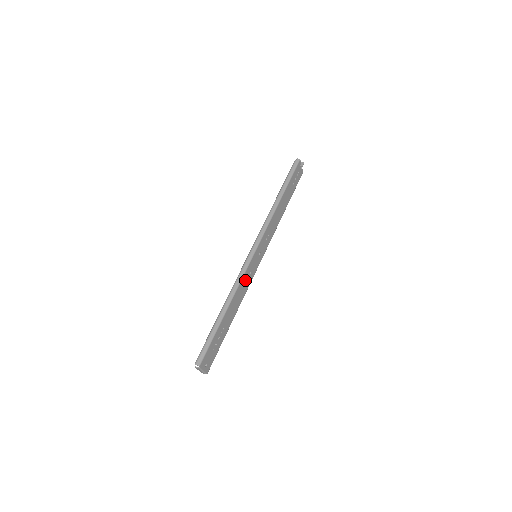
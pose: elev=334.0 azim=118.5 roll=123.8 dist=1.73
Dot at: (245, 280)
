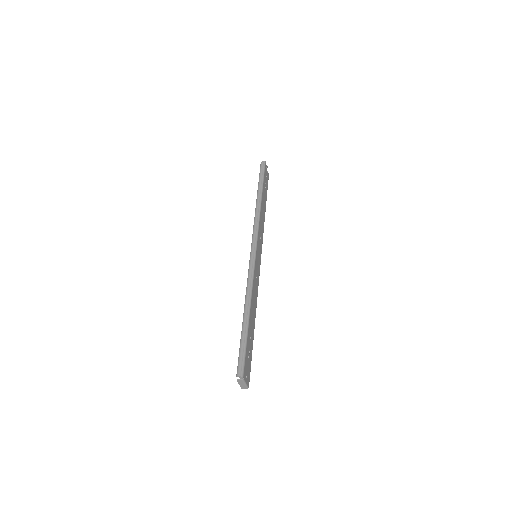
Dot at: (255, 280)
